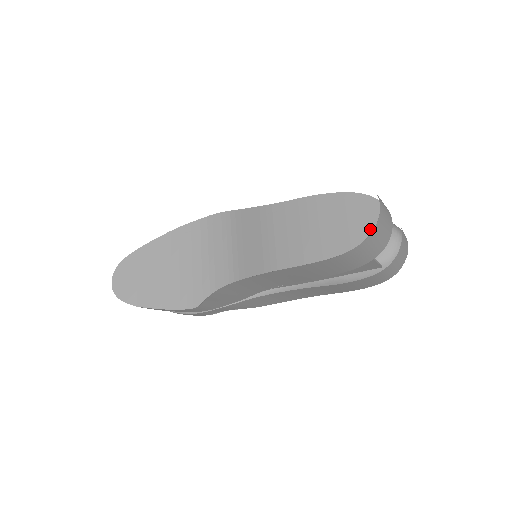
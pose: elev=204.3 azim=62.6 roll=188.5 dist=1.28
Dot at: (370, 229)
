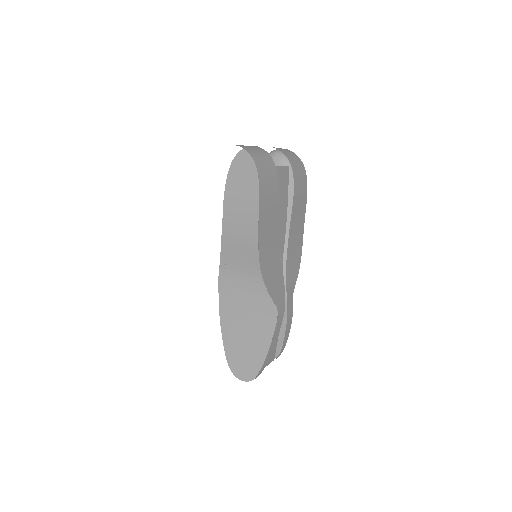
Dot at: occluded
